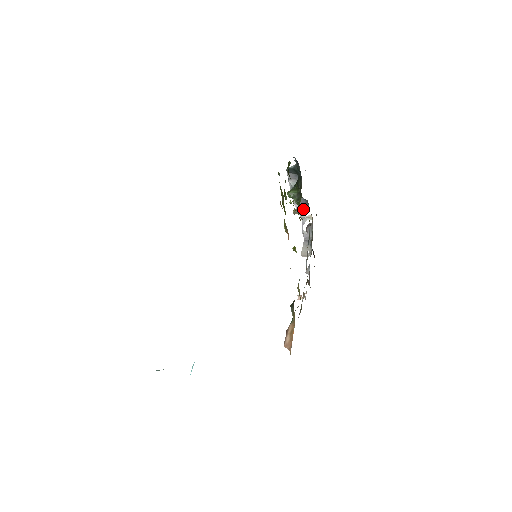
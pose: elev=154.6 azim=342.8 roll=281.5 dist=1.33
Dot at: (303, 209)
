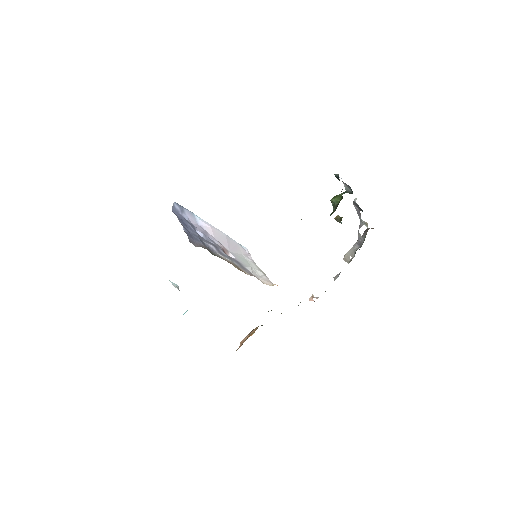
Dot at: occluded
